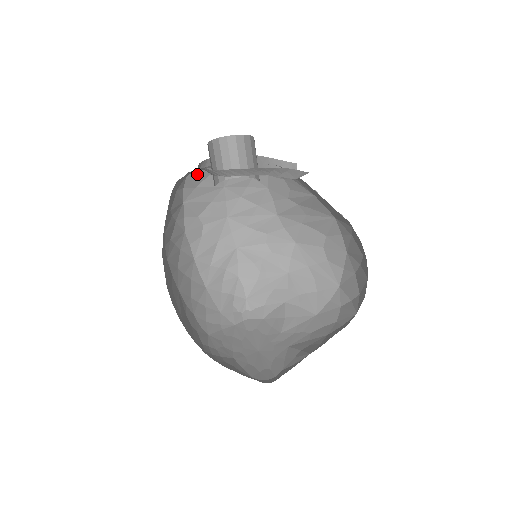
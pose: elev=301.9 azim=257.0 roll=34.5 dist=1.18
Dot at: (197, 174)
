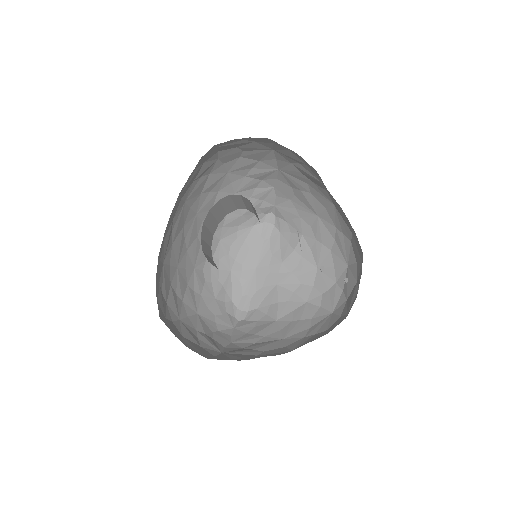
Dot at: occluded
